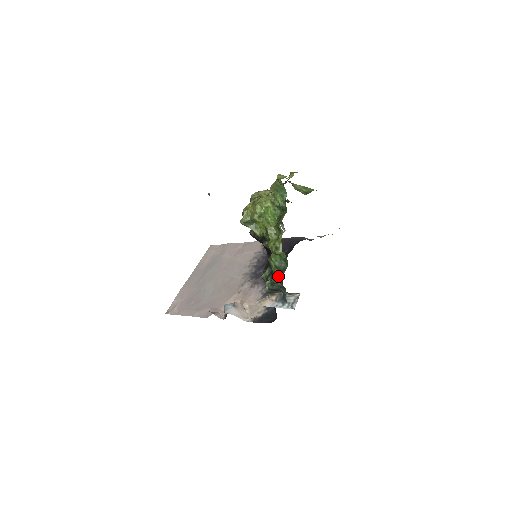
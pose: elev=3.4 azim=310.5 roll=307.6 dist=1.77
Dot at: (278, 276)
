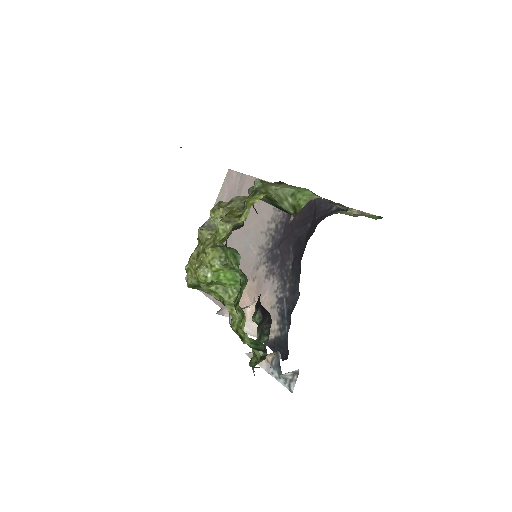
Dot at: (253, 371)
